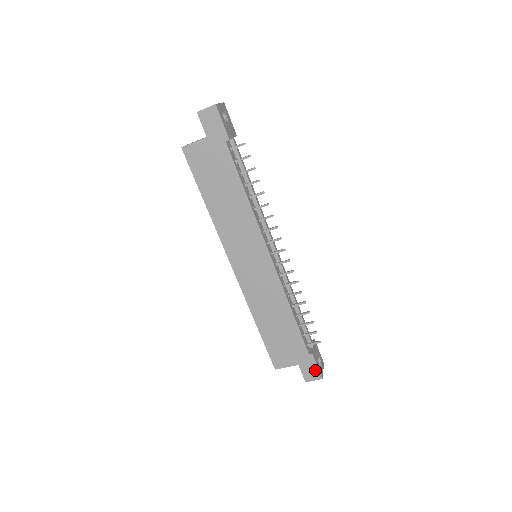
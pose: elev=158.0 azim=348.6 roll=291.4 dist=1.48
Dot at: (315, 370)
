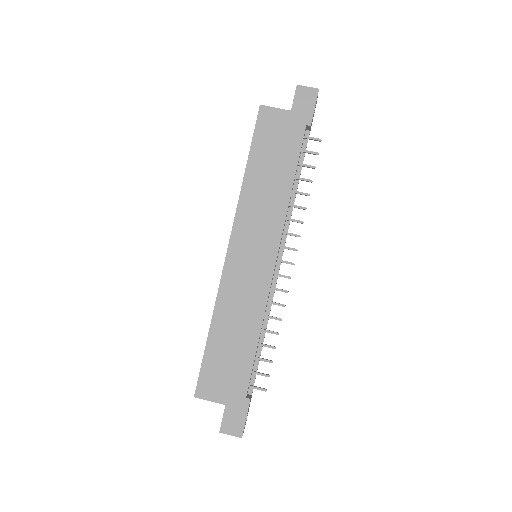
Dot at: (240, 422)
